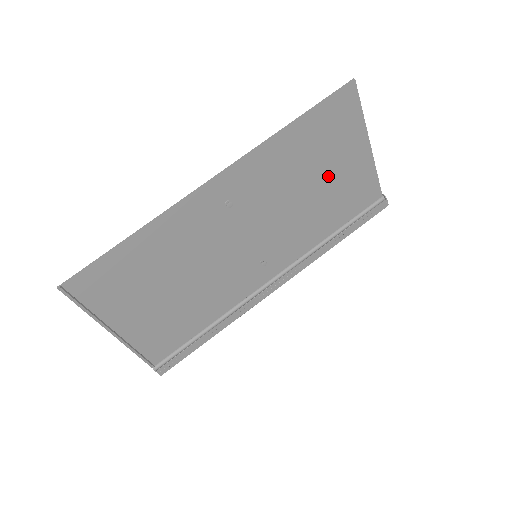
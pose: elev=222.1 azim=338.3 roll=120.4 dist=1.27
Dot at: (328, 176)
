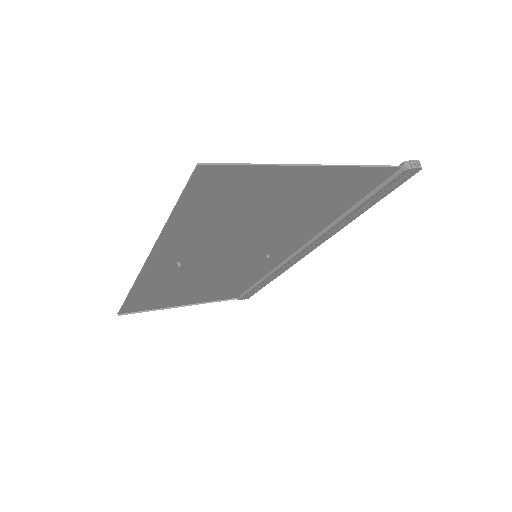
Dot at: (276, 207)
